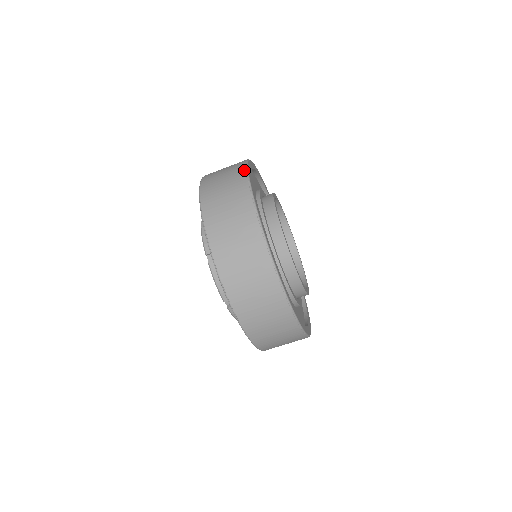
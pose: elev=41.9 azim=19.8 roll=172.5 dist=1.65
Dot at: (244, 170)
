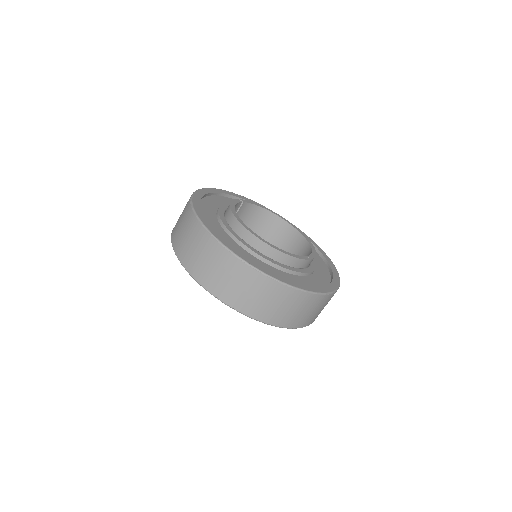
Dot at: (207, 235)
